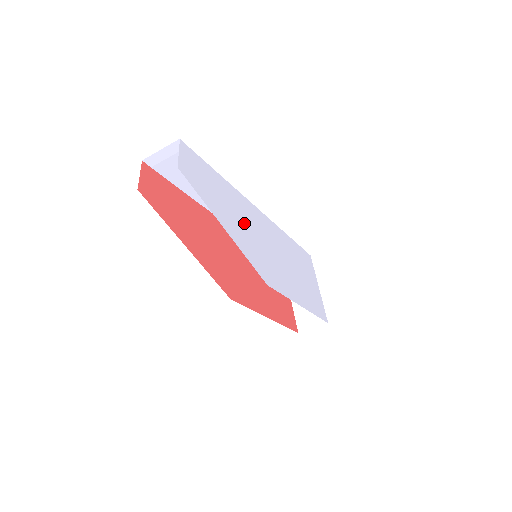
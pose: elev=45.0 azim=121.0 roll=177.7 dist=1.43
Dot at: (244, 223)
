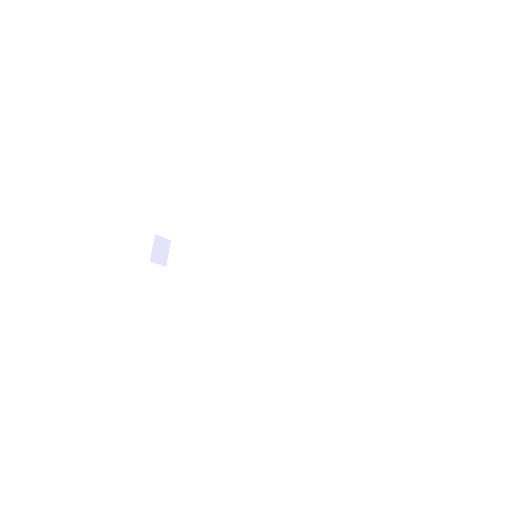
Dot at: occluded
